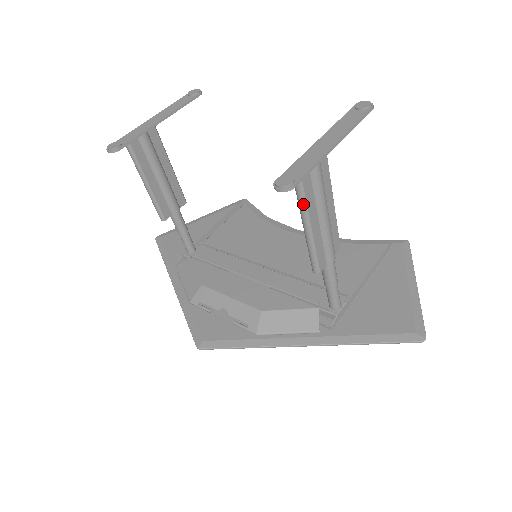
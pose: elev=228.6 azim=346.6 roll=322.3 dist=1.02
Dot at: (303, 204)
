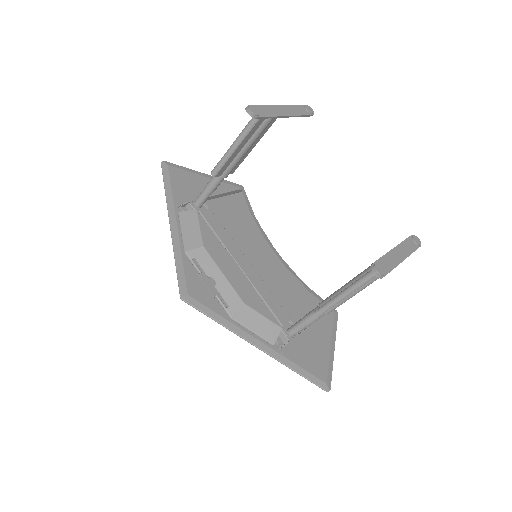
Dot at: (365, 282)
